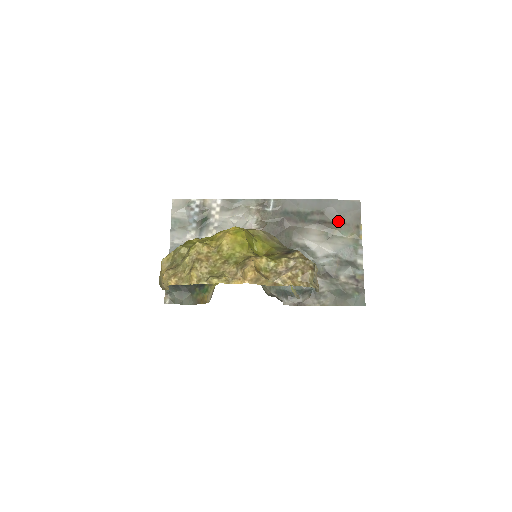
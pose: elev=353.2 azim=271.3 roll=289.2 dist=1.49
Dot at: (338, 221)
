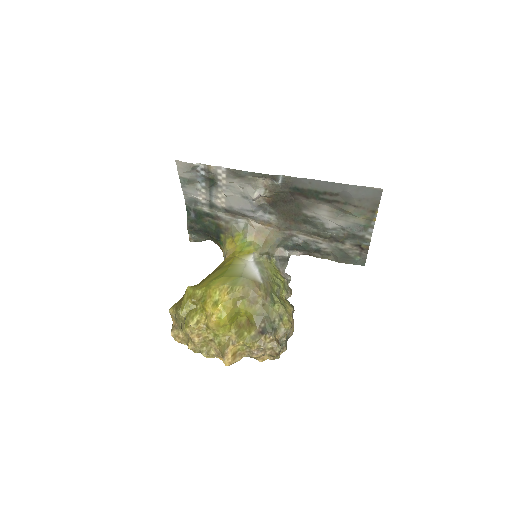
Dot at: (352, 204)
